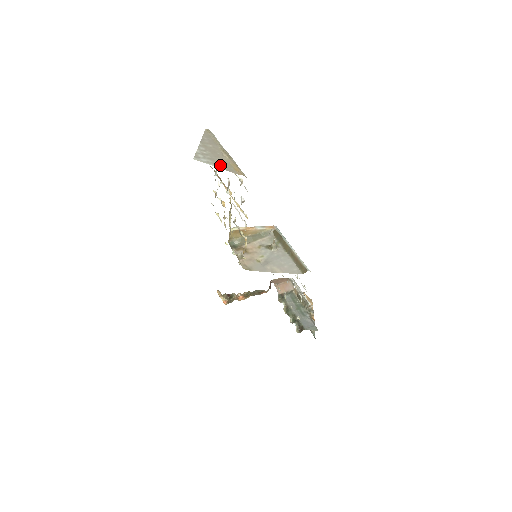
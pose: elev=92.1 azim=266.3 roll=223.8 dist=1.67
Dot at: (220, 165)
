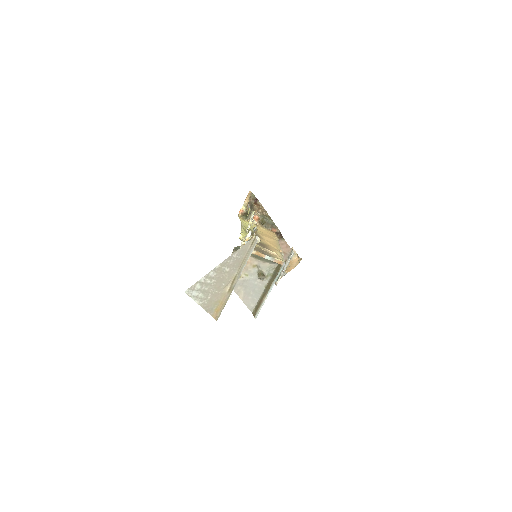
Dot at: (206, 302)
